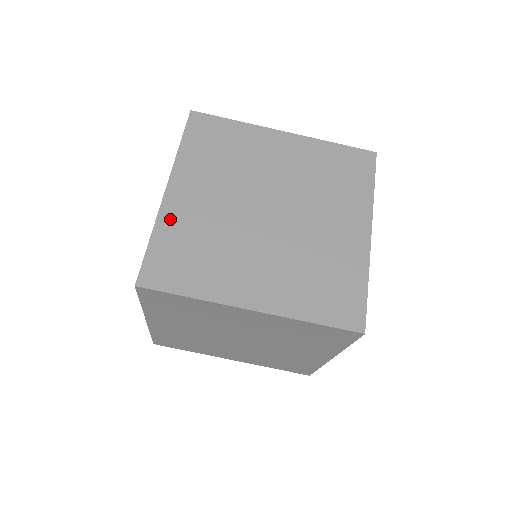
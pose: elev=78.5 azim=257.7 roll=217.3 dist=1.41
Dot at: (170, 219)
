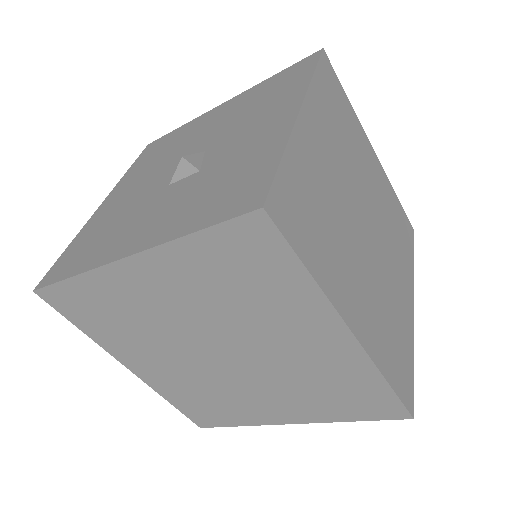
Dot at: (106, 282)
